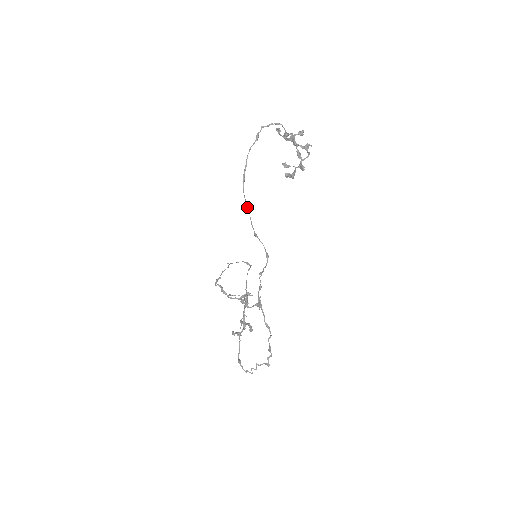
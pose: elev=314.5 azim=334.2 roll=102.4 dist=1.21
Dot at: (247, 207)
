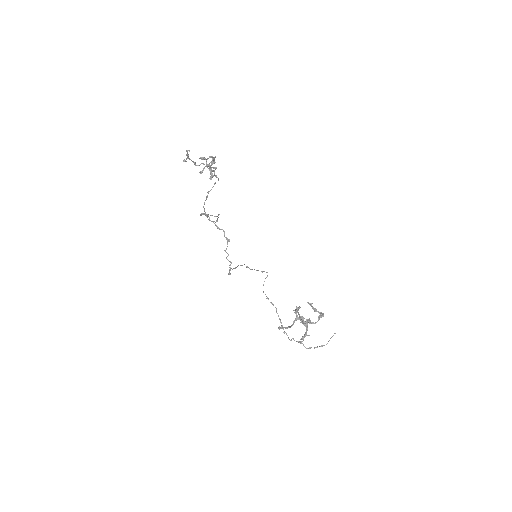
Dot at: occluded
